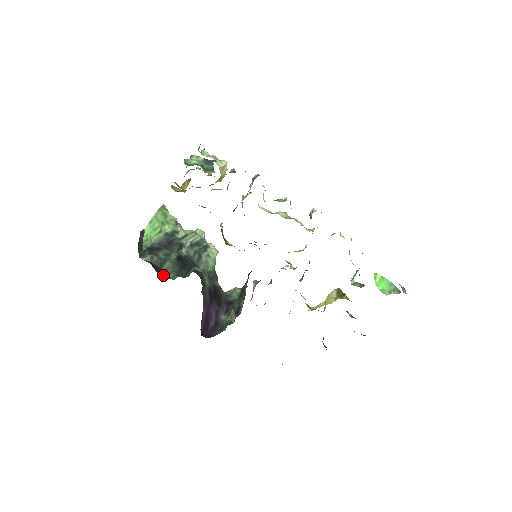
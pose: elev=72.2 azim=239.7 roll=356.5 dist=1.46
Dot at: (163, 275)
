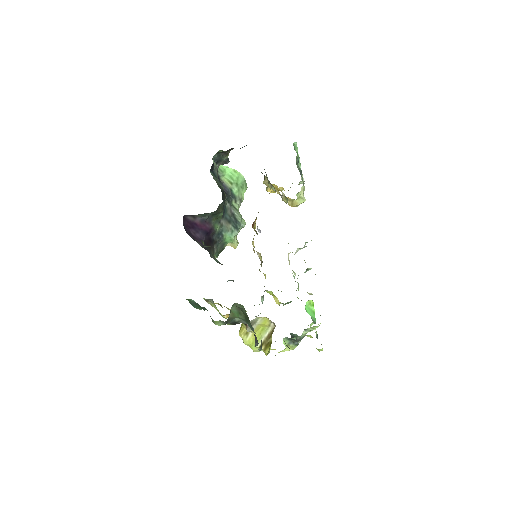
Dot at: (211, 173)
